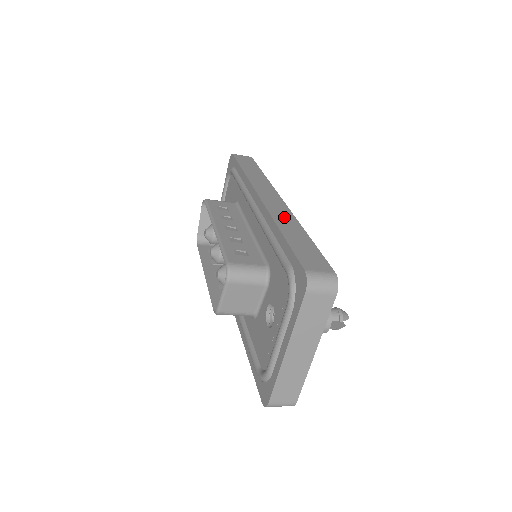
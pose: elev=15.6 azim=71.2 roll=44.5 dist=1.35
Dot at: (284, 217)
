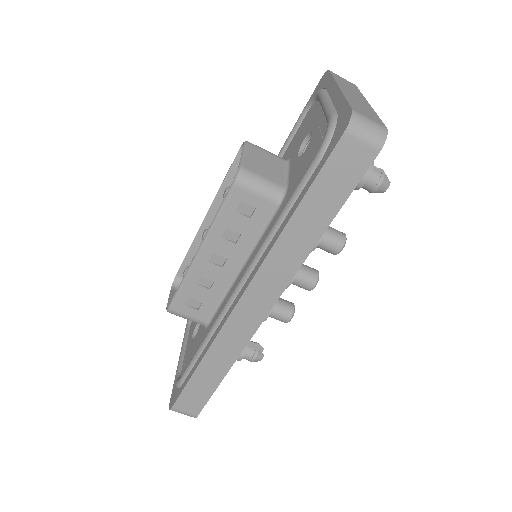
Dot at: occluded
